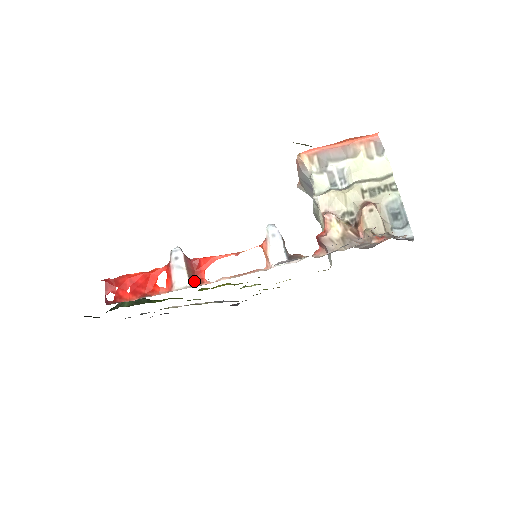
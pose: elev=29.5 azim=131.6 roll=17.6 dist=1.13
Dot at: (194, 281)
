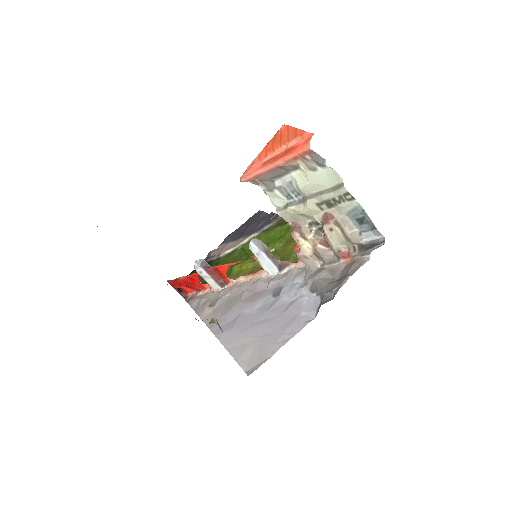
Dot at: (222, 283)
